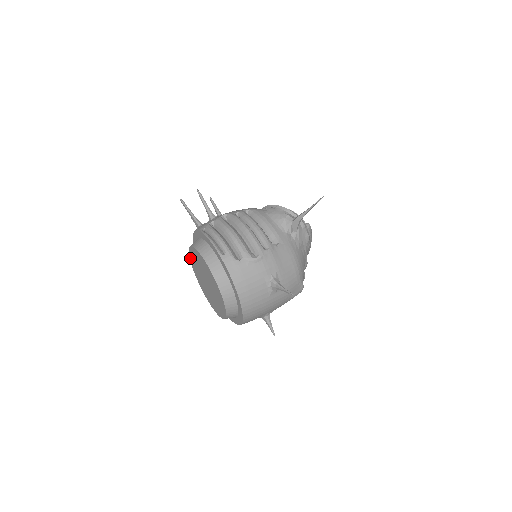
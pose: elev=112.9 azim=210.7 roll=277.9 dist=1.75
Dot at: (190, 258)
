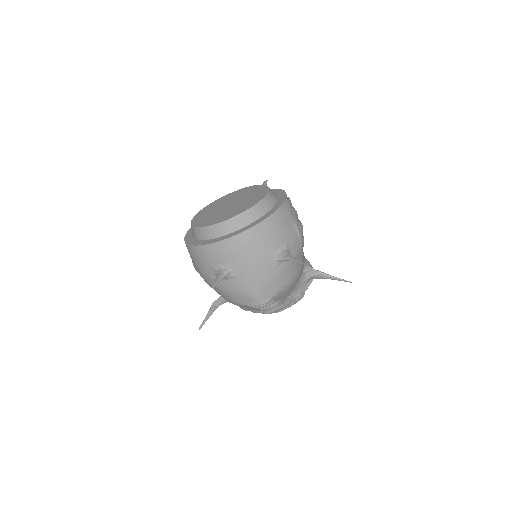
Dot at: (226, 196)
